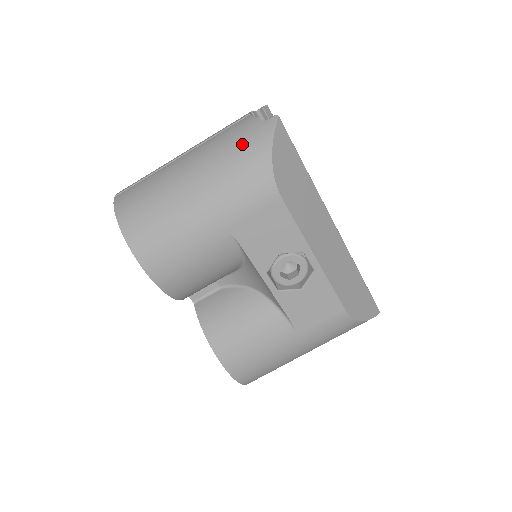
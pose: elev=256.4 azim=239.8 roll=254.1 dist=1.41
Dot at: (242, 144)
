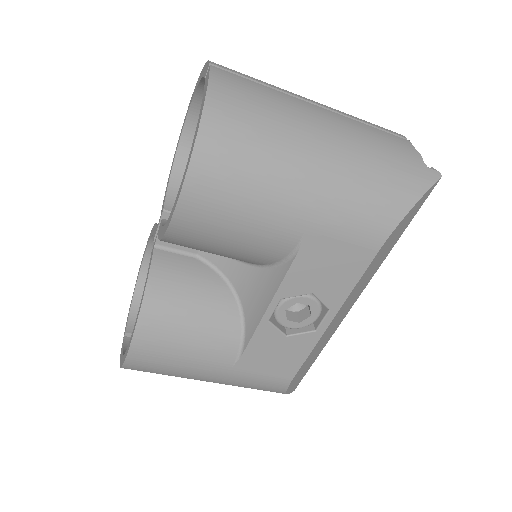
Dot at: (396, 167)
